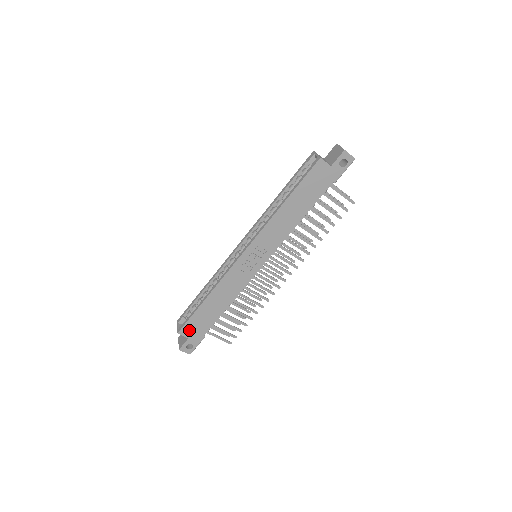
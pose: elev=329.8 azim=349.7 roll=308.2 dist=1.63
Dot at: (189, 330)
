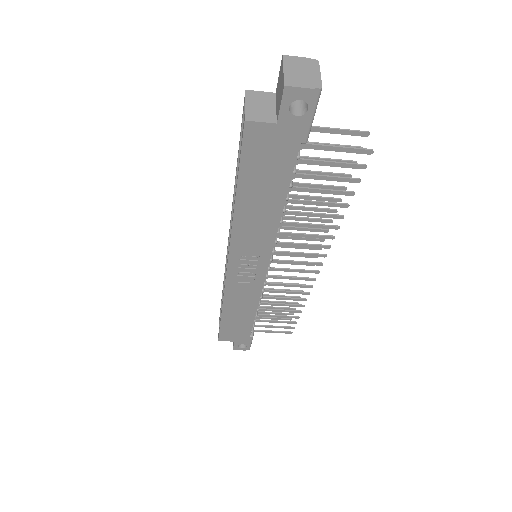
Dot at: (229, 336)
